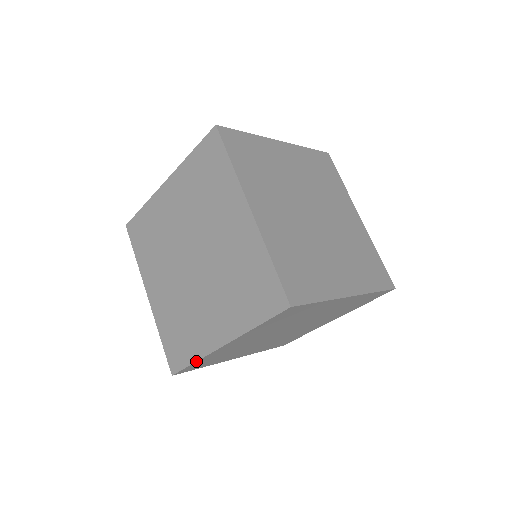
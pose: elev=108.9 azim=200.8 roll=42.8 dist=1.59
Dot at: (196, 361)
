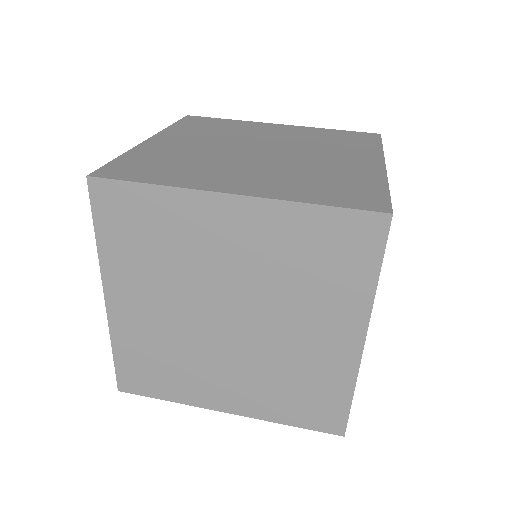
Dot at: (353, 392)
